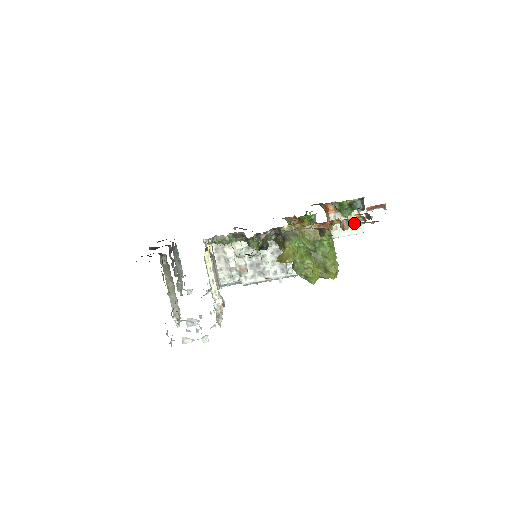
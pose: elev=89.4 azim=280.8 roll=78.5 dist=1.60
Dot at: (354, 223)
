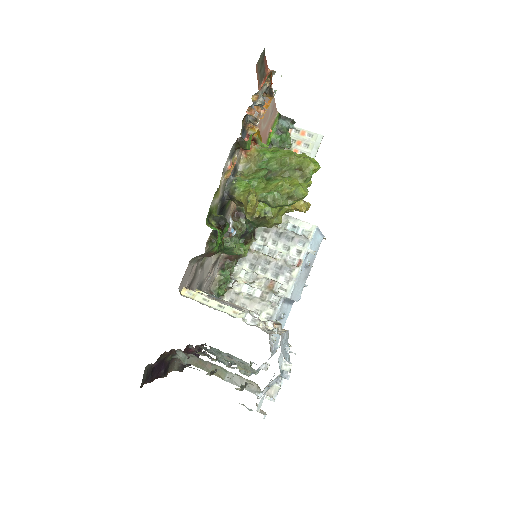
Dot at: (255, 103)
